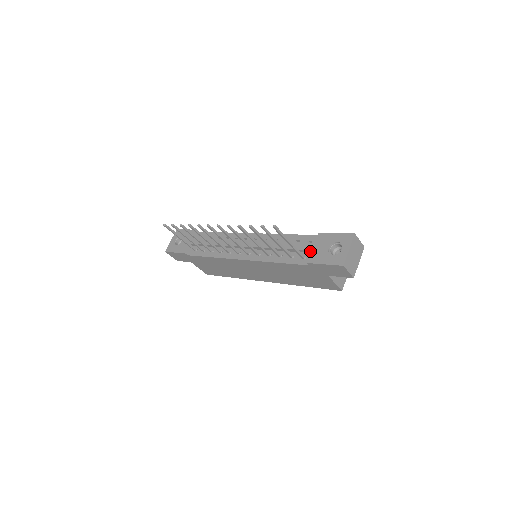
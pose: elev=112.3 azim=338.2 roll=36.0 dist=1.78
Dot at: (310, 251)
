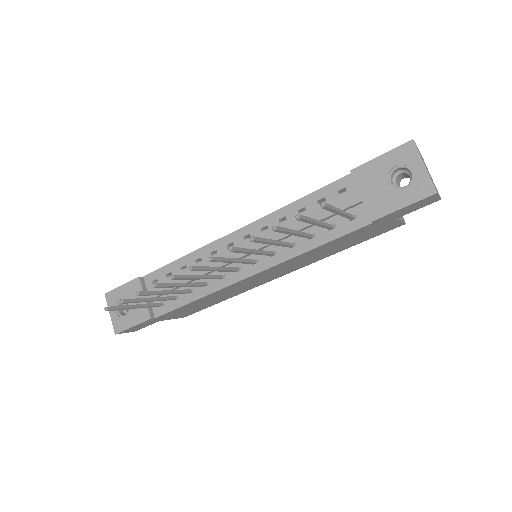
Dot at: (358, 203)
